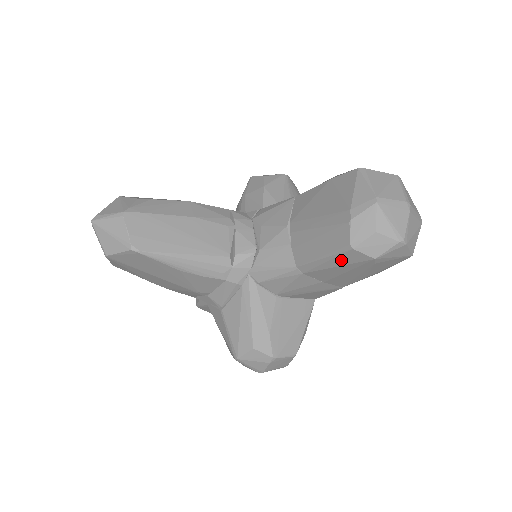
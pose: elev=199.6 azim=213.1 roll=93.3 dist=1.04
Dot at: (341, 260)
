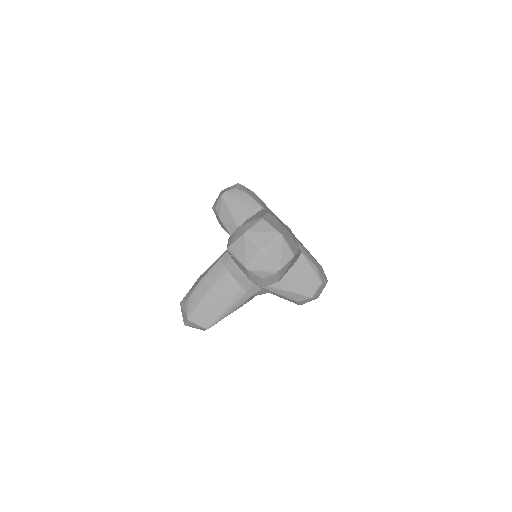
Dot at: occluded
